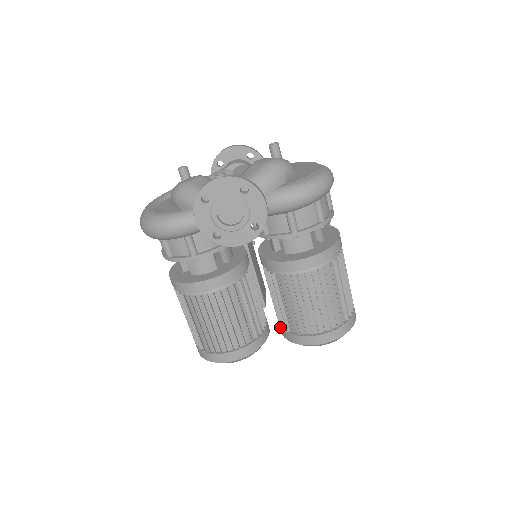
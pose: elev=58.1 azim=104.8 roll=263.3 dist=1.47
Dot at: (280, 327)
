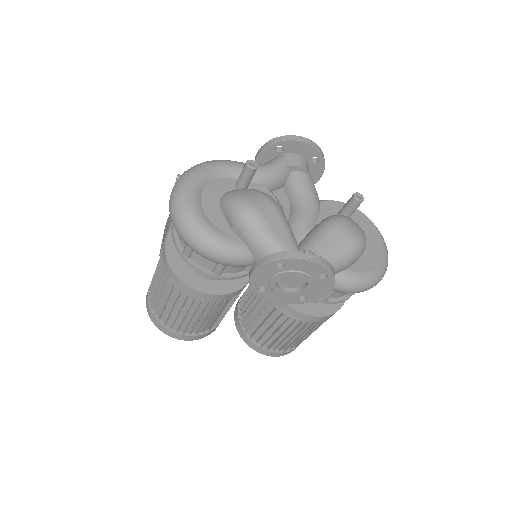
Dot at: (239, 321)
